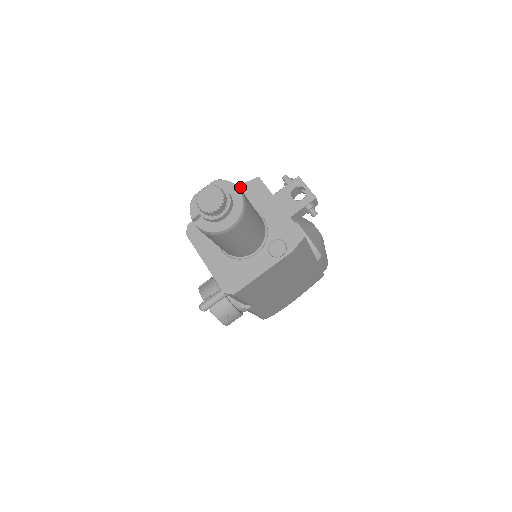
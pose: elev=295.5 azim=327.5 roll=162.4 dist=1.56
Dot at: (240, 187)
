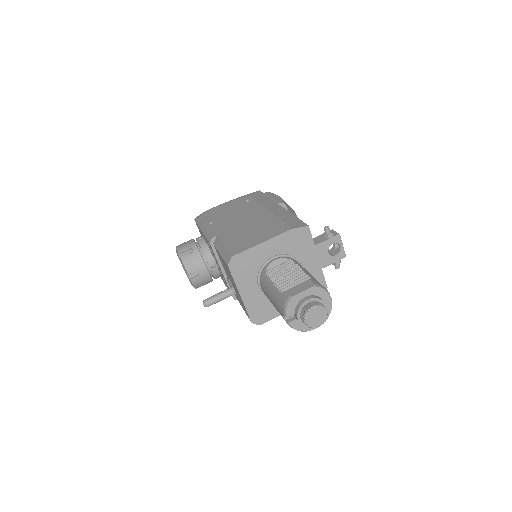
Dot at: (290, 232)
